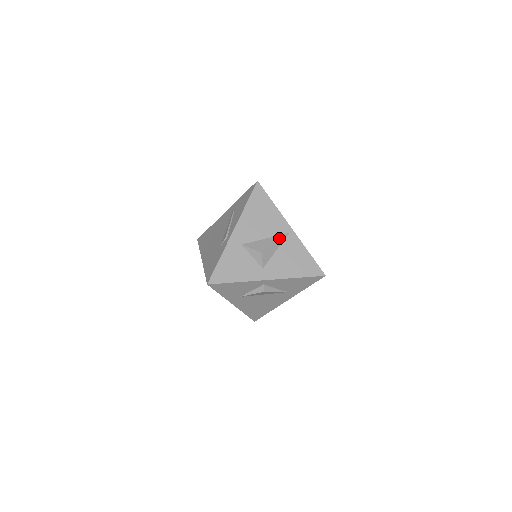
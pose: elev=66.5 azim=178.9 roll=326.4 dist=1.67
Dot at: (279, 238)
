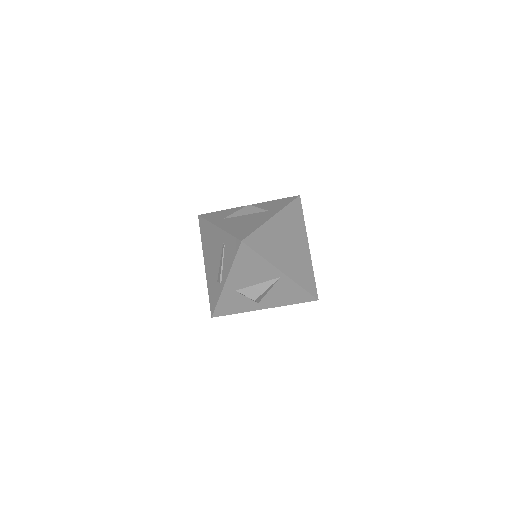
Dot at: (271, 284)
